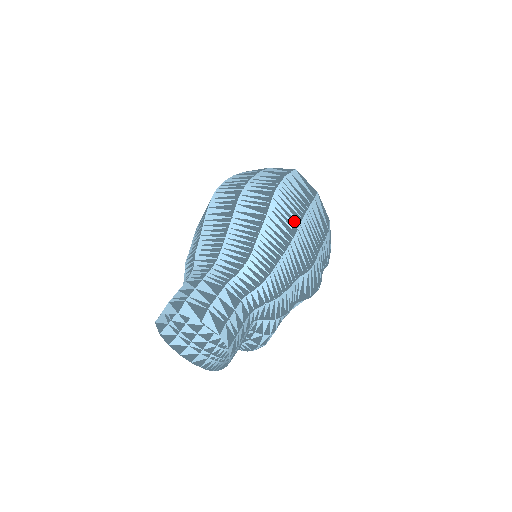
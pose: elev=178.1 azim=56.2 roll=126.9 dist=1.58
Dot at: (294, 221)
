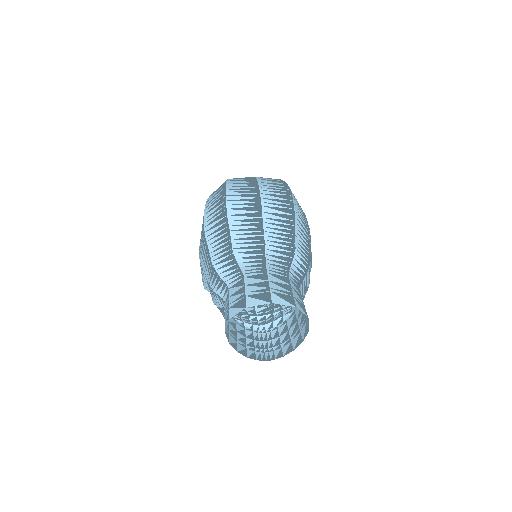
Dot at: (306, 222)
